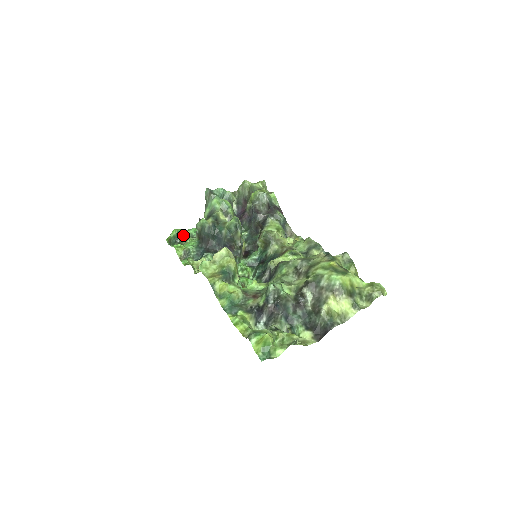
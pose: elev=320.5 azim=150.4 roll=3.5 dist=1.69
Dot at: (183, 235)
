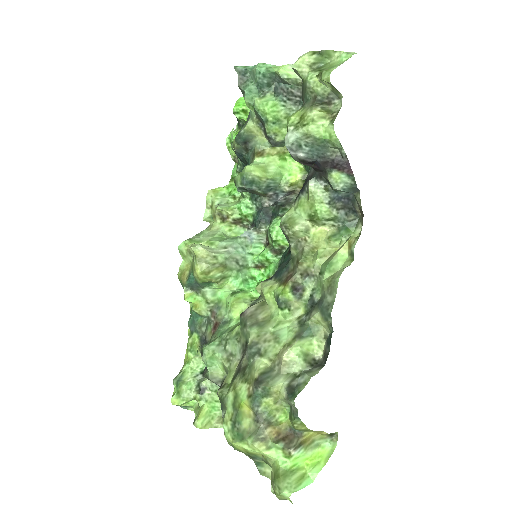
Dot at: (244, 116)
